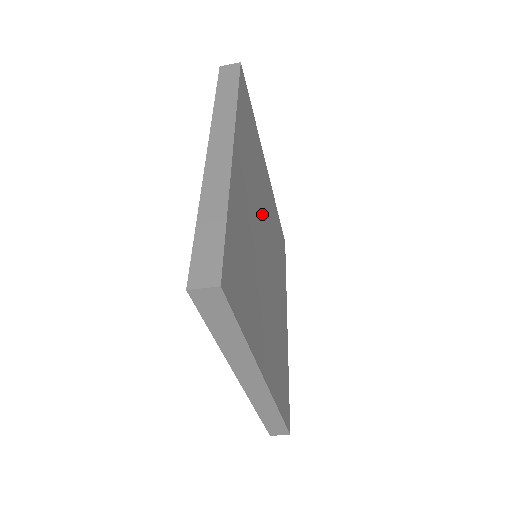
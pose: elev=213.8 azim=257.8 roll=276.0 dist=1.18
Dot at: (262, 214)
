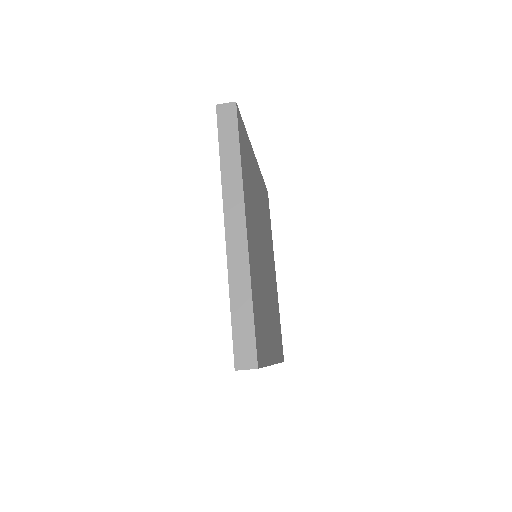
Dot at: (259, 223)
